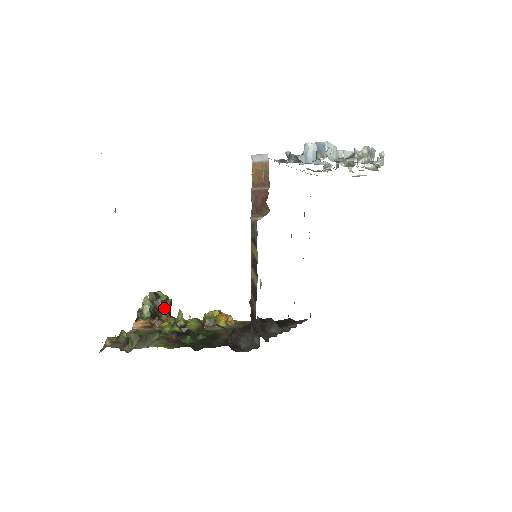
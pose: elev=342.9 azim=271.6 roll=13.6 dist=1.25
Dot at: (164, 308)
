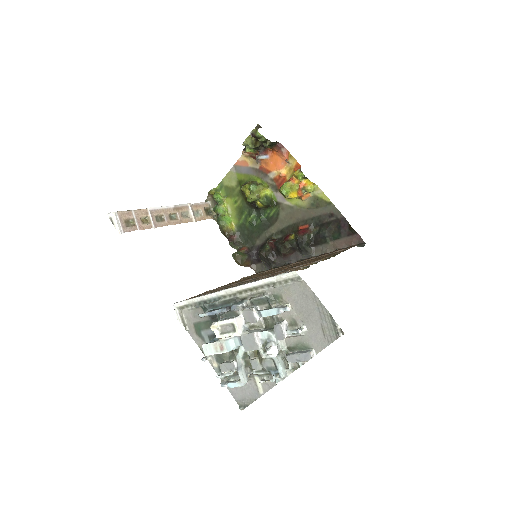
Dot at: (266, 145)
